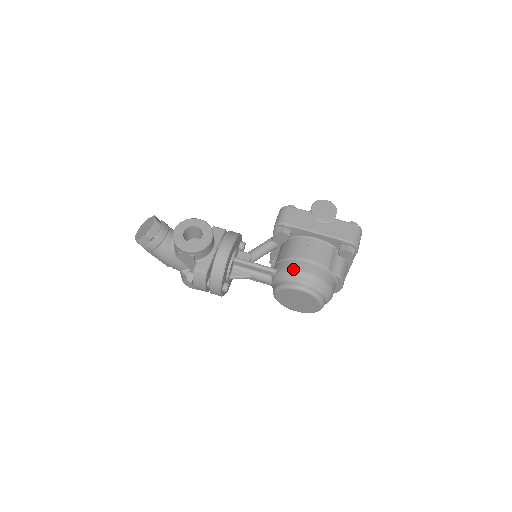
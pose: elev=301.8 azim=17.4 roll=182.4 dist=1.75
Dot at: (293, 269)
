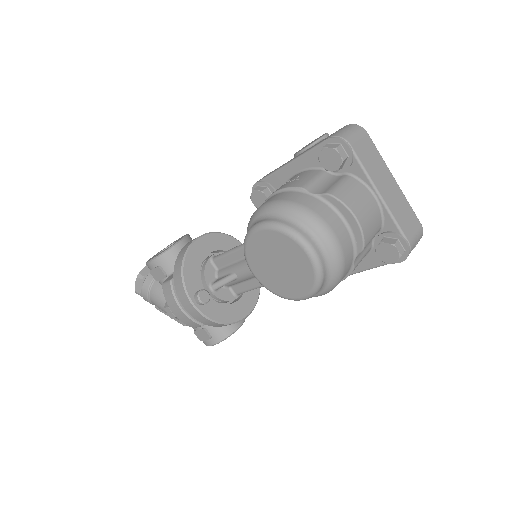
Dot at: occluded
